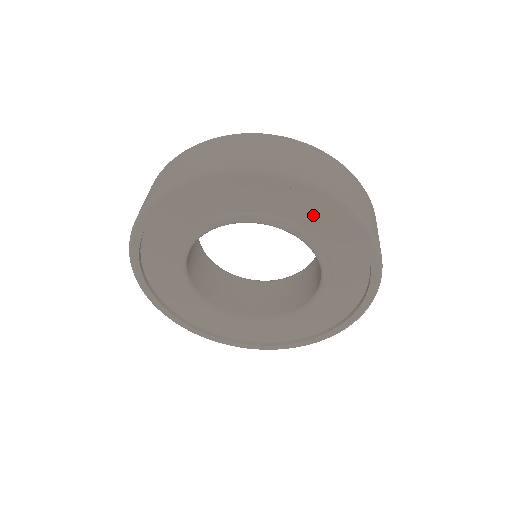
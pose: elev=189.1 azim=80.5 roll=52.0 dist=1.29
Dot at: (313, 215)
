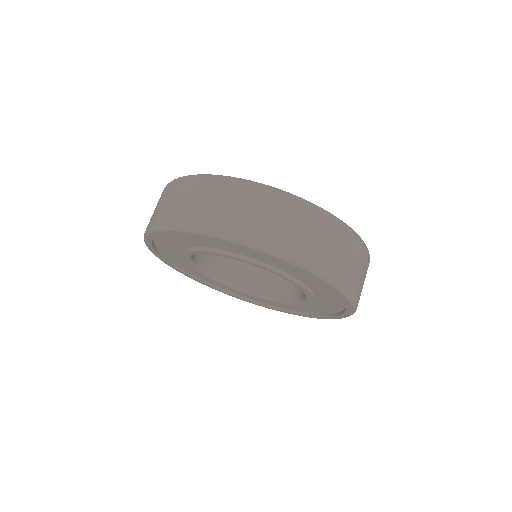
Dot at: (283, 265)
